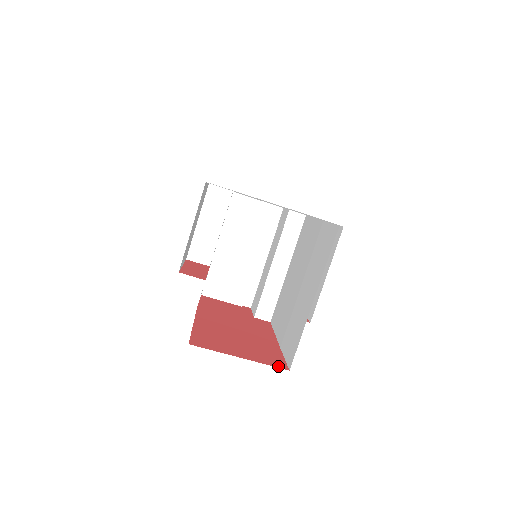
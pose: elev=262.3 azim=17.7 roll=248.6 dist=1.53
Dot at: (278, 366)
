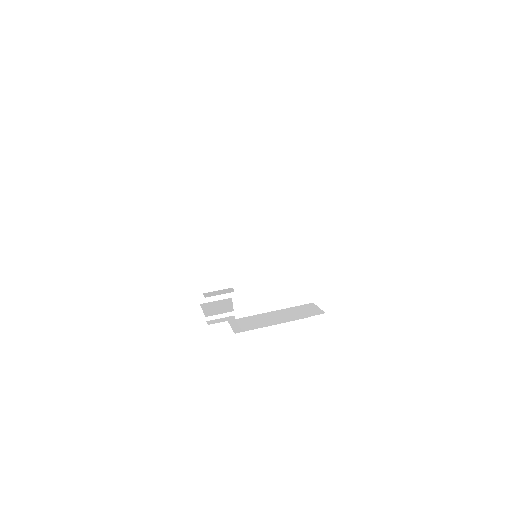
Dot at: occluded
